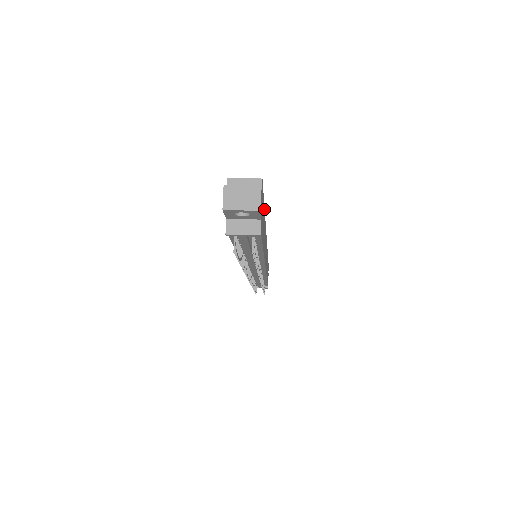
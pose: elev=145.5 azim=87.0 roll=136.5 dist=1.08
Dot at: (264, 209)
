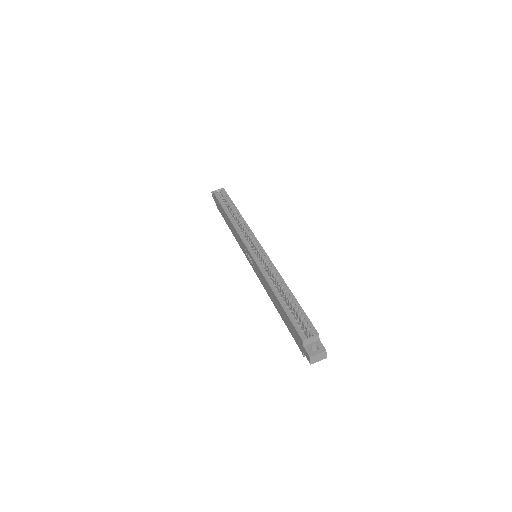
Dot at: (296, 299)
